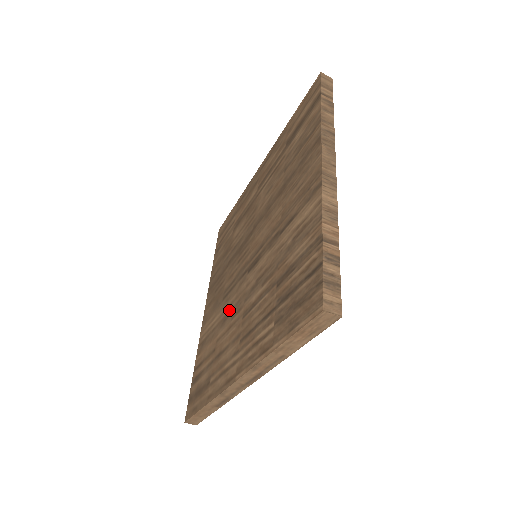
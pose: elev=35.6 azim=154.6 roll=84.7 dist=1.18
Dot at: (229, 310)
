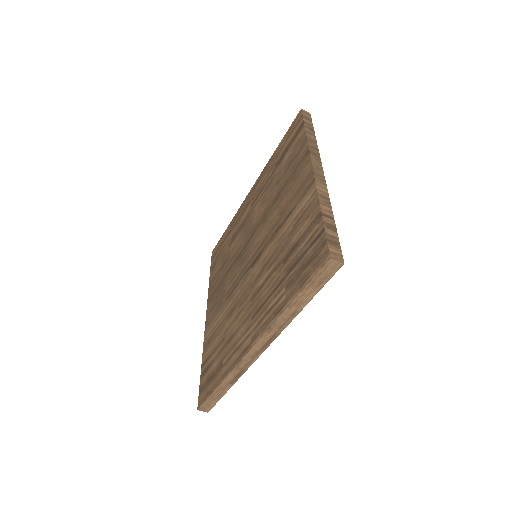
Dot at: (235, 303)
